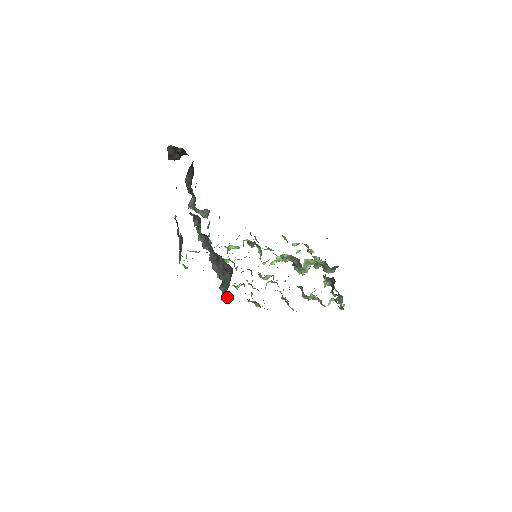
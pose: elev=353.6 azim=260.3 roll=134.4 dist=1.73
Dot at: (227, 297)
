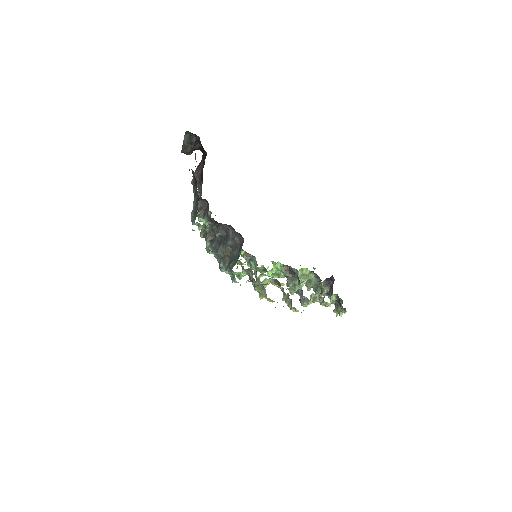
Dot at: (234, 277)
